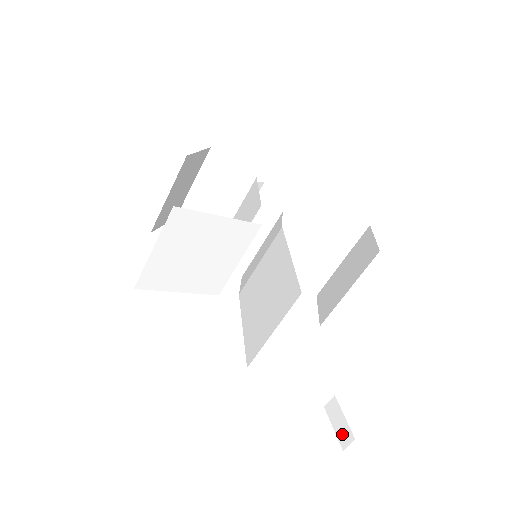
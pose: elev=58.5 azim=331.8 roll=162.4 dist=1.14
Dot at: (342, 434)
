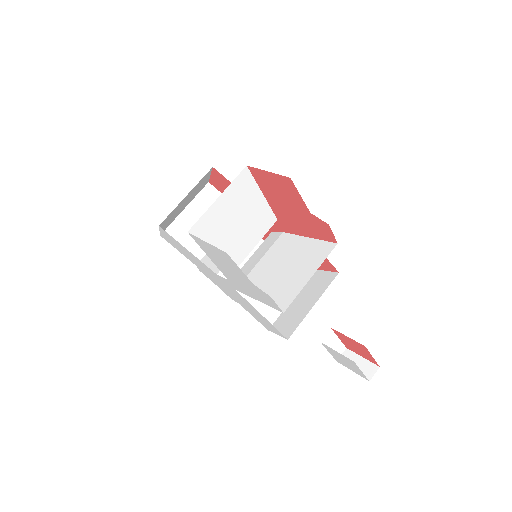
Dot at: (364, 370)
